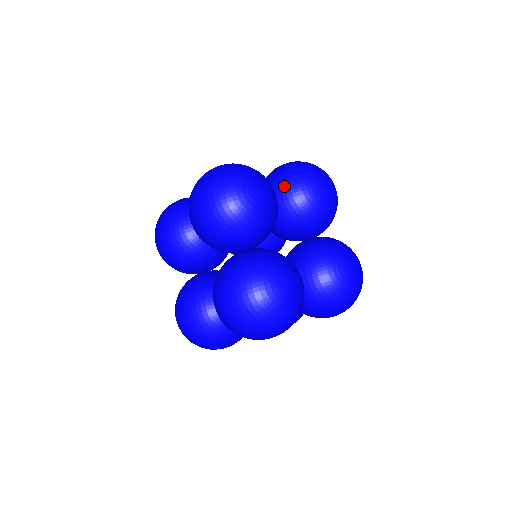
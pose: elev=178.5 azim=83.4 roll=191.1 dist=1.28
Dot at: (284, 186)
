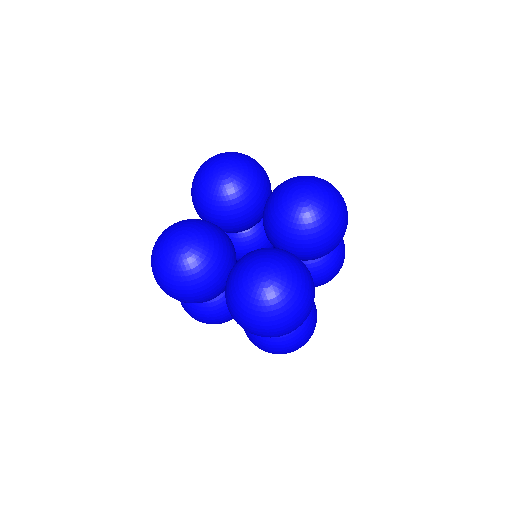
Dot at: (276, 188)
